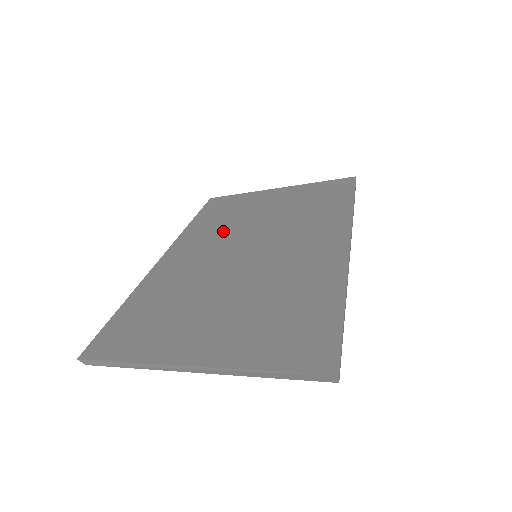
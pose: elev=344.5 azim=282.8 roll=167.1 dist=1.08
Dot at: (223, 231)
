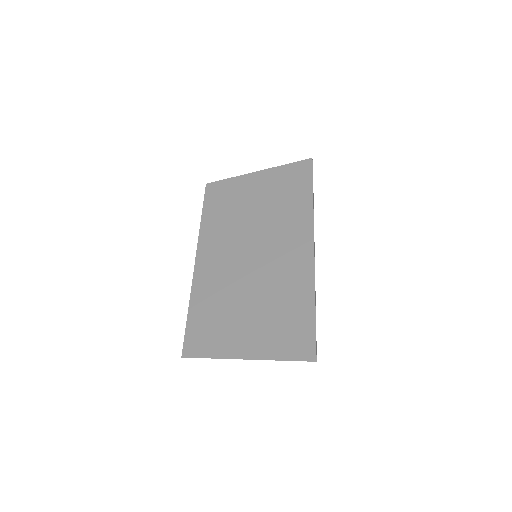
Dot at: (228, 232)
